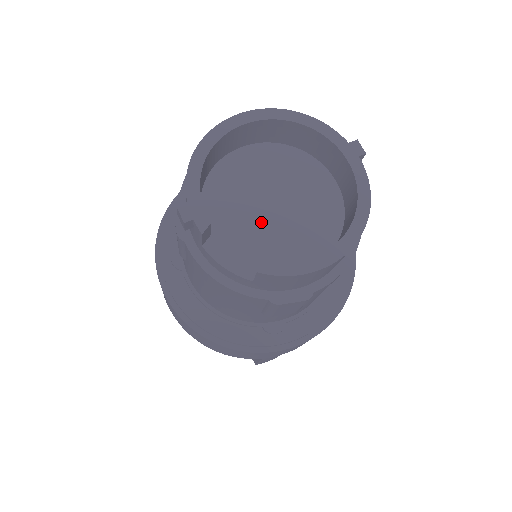
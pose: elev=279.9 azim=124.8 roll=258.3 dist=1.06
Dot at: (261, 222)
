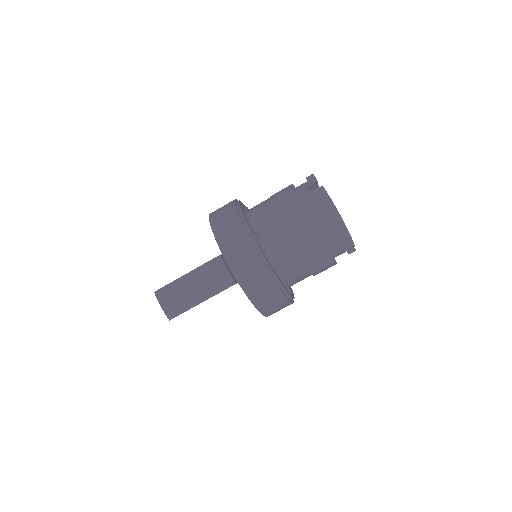
Dot at: occluded
